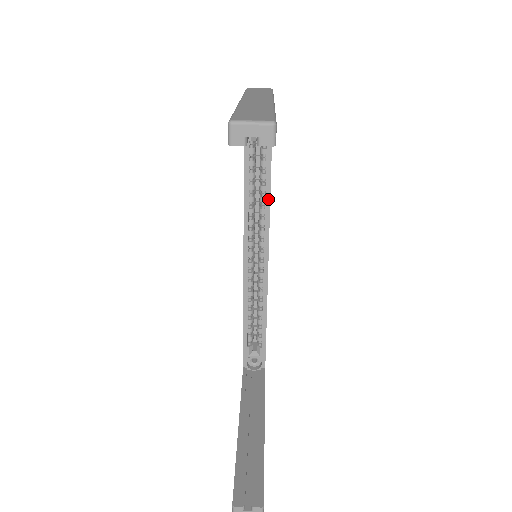
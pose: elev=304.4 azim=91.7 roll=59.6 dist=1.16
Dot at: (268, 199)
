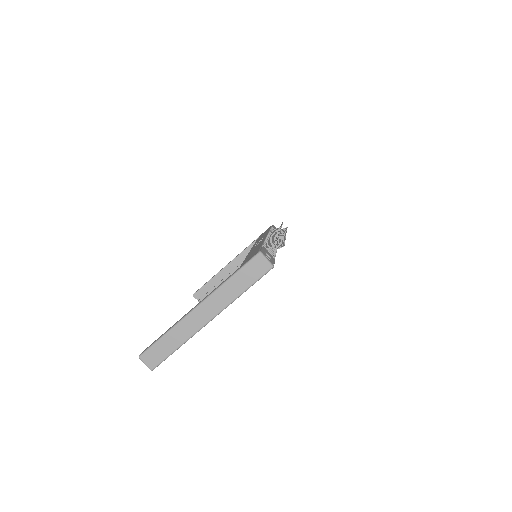
Dot at: occluded
